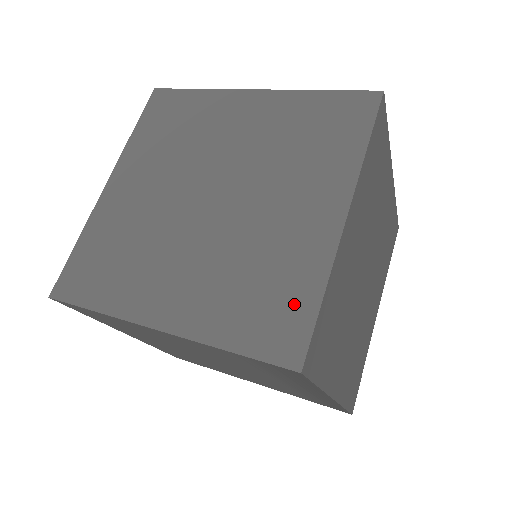
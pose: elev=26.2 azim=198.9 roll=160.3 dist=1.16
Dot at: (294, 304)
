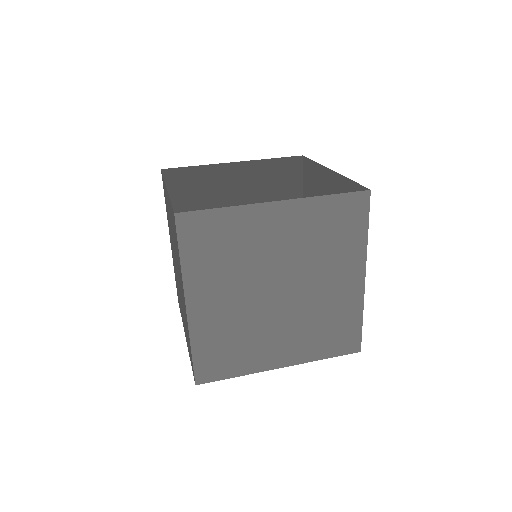
Dot at: (350, 328)
